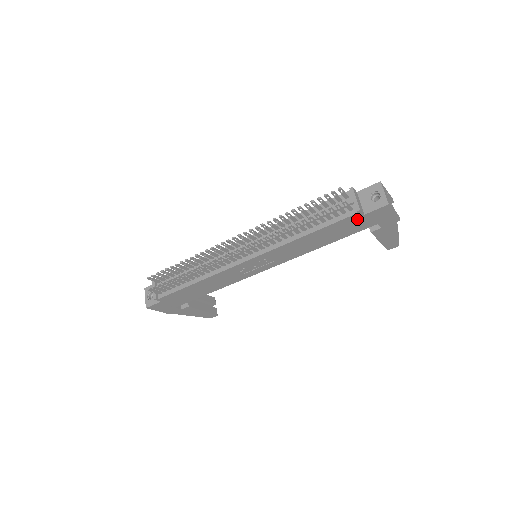
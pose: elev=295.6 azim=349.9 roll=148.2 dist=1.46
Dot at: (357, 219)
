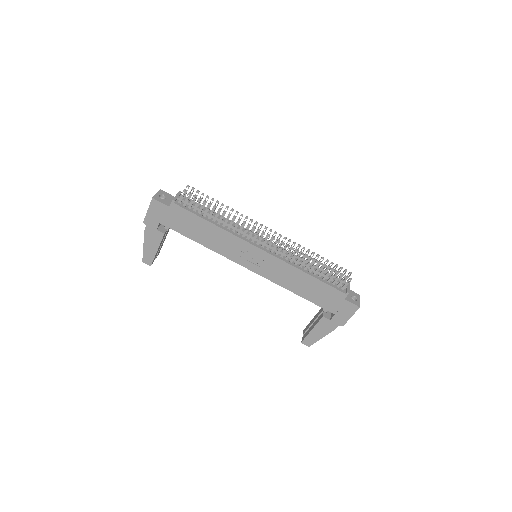
Dot at: (338, 297)
